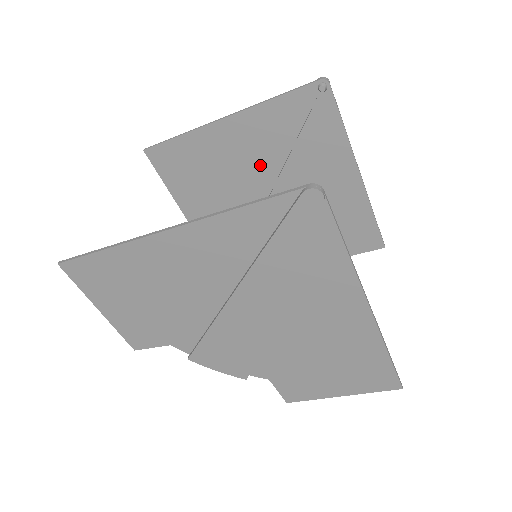
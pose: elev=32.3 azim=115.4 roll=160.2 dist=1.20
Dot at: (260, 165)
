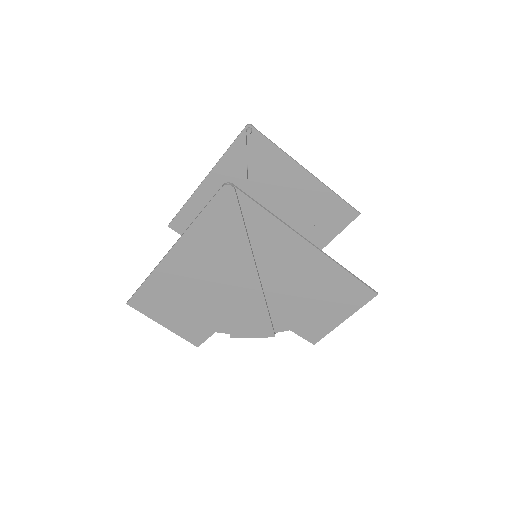
Dot at: occluded
